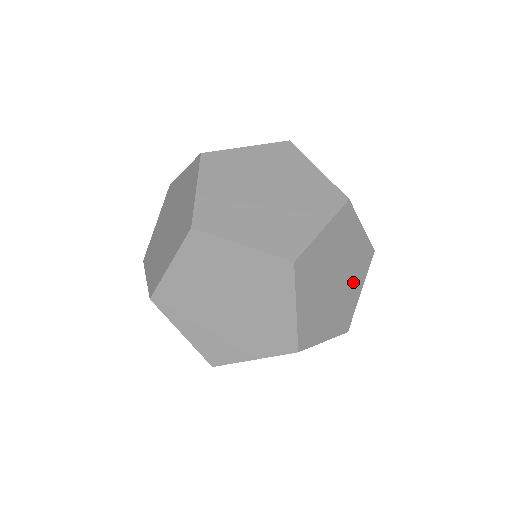
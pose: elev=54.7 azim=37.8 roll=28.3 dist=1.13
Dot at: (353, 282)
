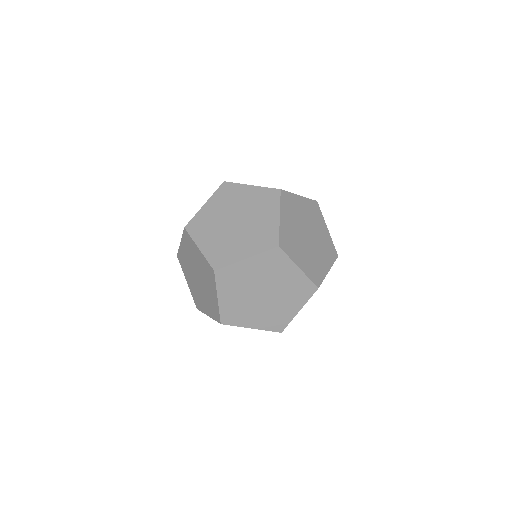
Dot at: occluded
